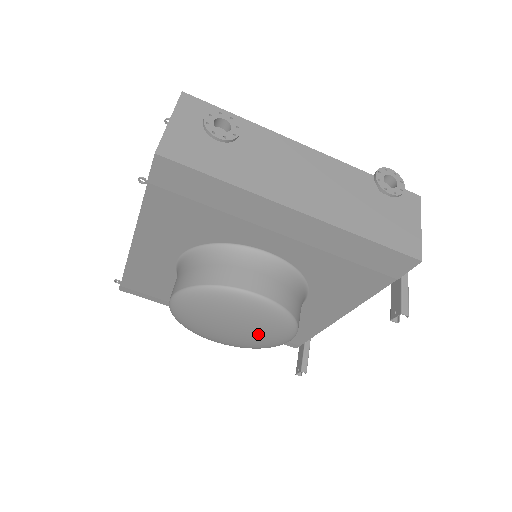
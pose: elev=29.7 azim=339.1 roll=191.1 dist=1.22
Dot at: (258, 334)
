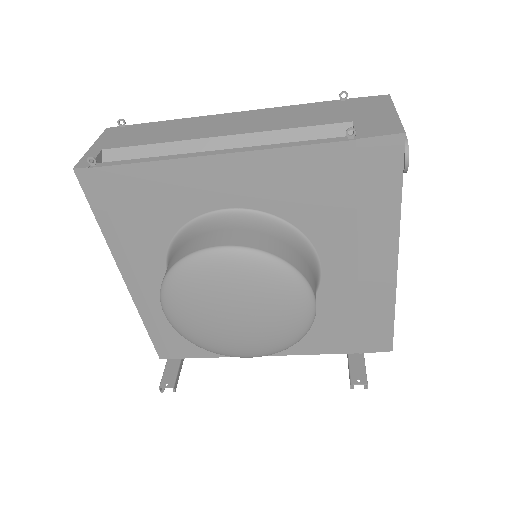
Dot at: (252, 337)
